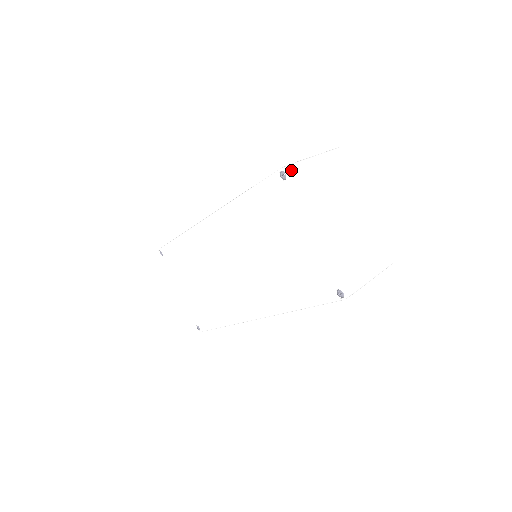
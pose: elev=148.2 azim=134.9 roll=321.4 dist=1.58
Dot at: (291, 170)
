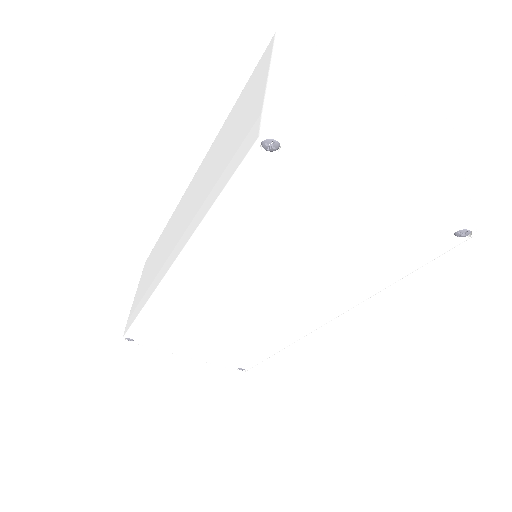
Dot at: (277, 127)
